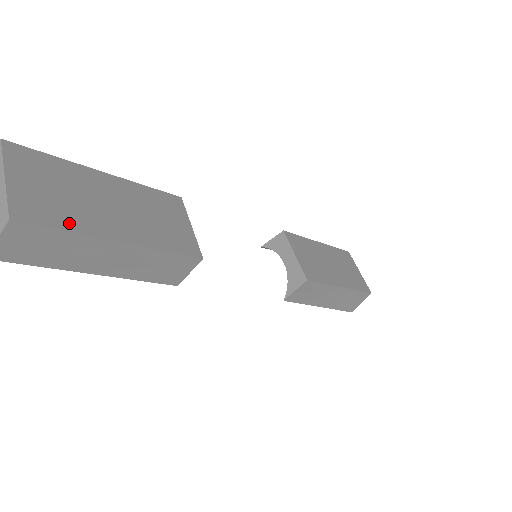
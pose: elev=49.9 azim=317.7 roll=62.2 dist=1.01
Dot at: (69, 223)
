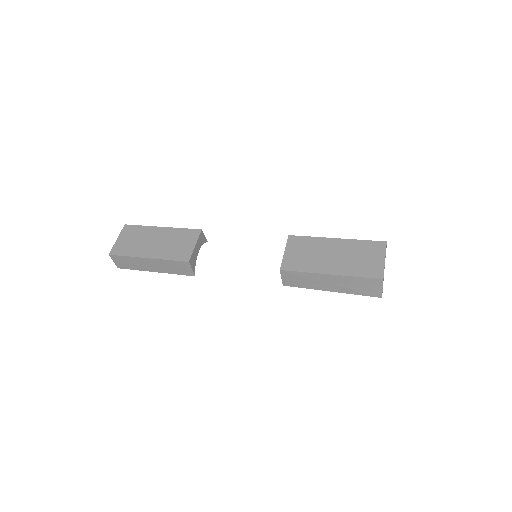
Dot at: (129, 253)
